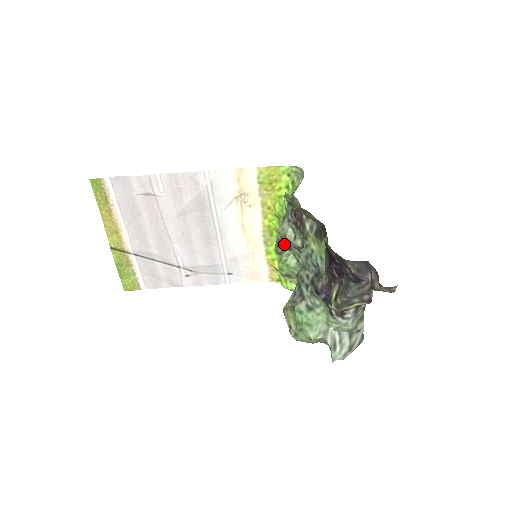
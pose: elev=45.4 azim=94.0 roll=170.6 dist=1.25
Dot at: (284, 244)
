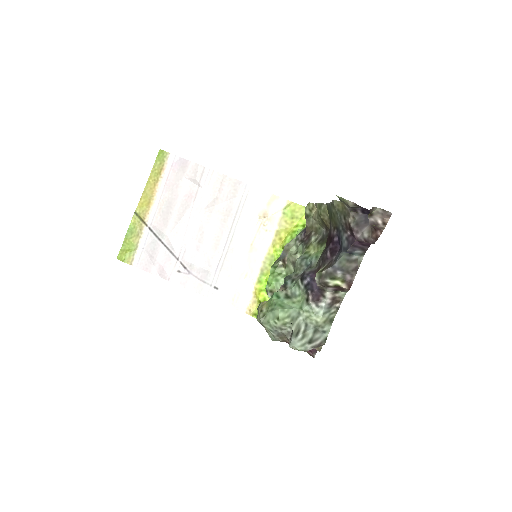
Dot at: (283, 259)
